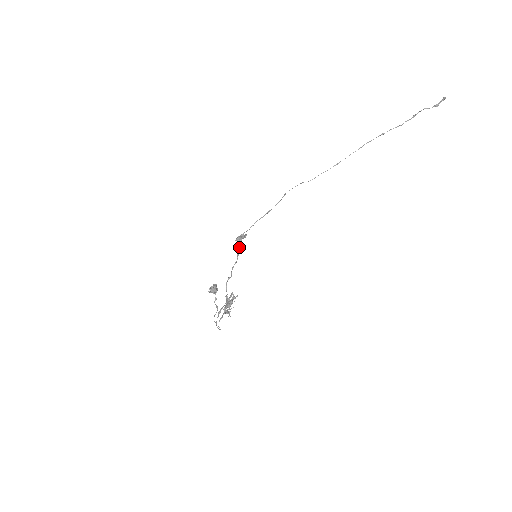
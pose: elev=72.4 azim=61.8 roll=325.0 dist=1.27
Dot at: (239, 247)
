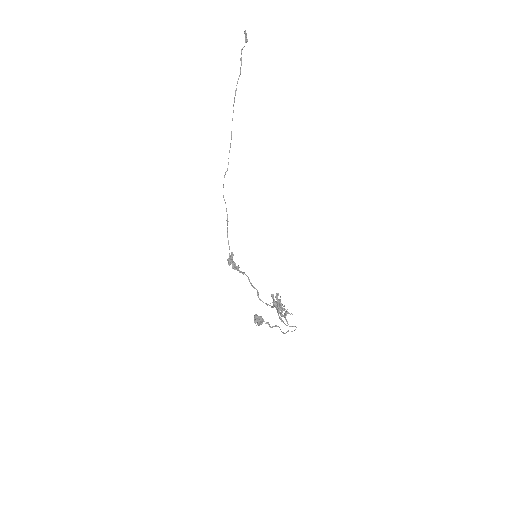
Dot at: (238, 267)
